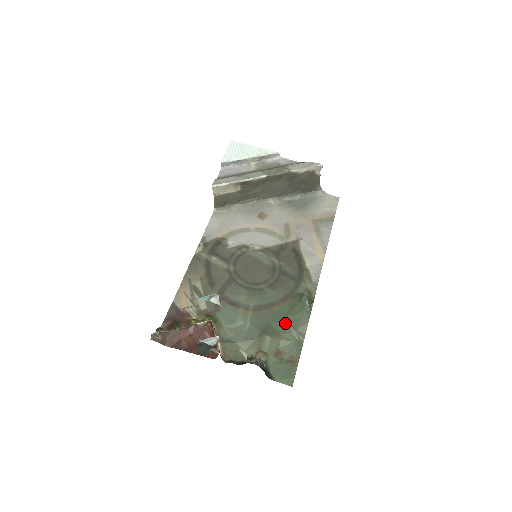
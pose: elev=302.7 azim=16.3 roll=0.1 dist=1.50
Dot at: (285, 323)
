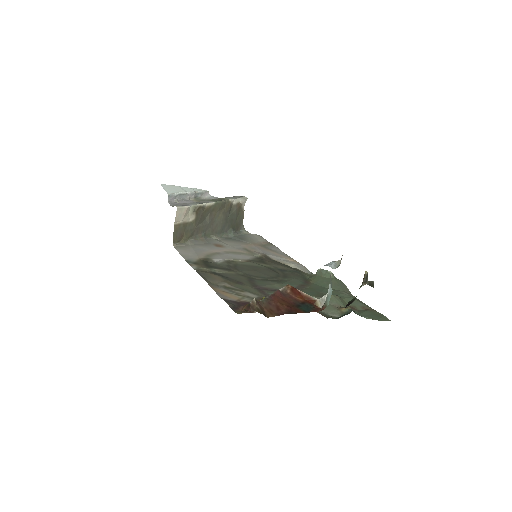
Dot at: occluded
